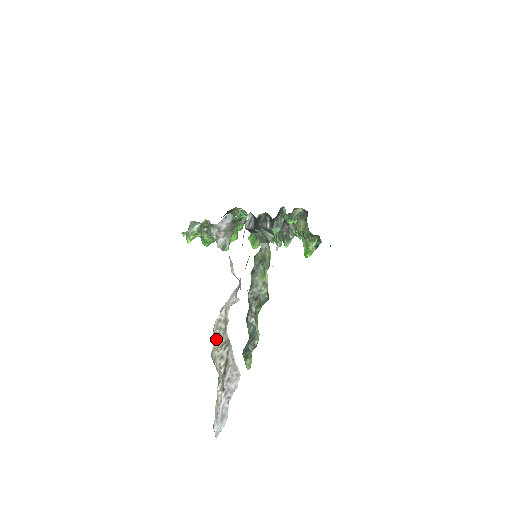
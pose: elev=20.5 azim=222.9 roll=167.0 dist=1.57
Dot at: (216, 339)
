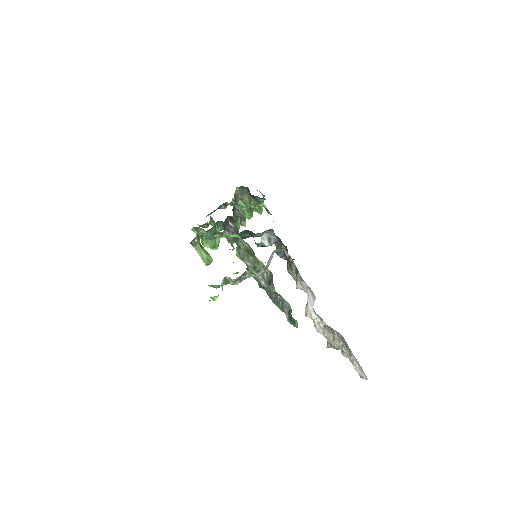
Dot at: (328, 335)
